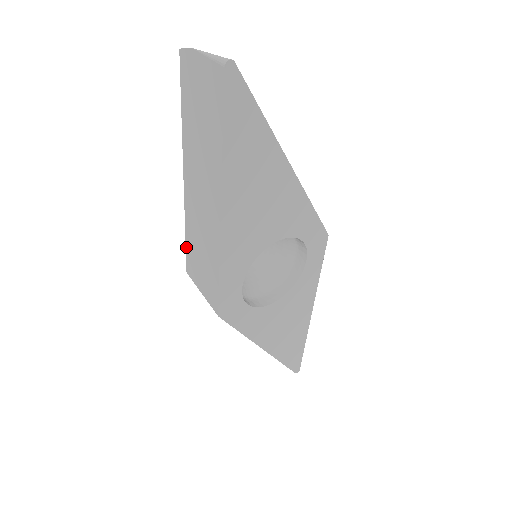
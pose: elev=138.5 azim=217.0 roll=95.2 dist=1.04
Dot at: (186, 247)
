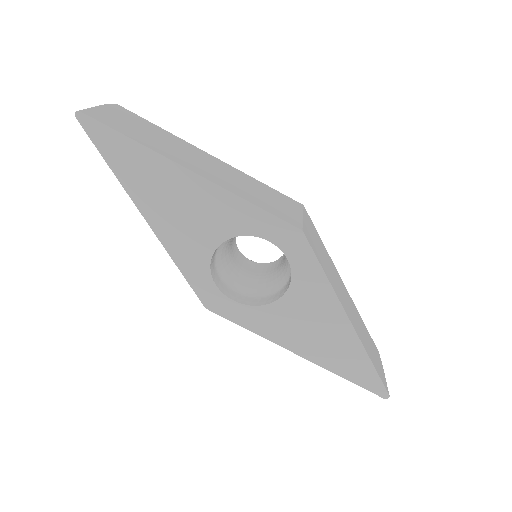
Dot at: occluded
